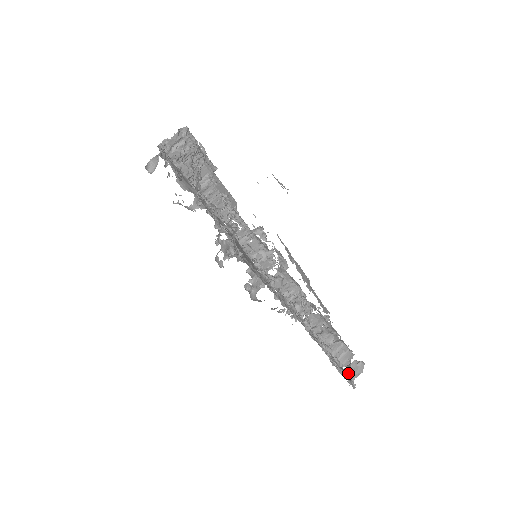
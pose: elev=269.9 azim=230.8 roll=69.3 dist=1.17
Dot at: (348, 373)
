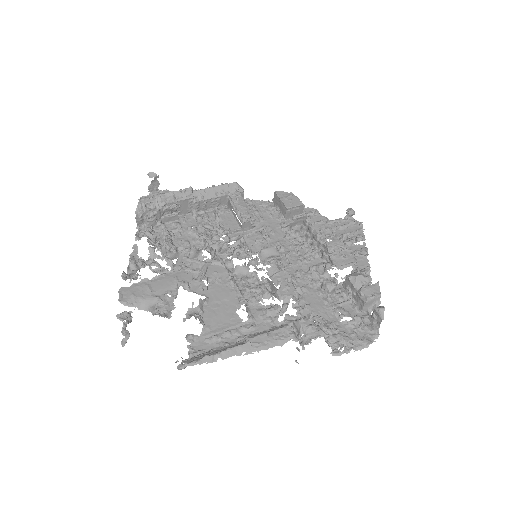
Dot at: (373, 321)
